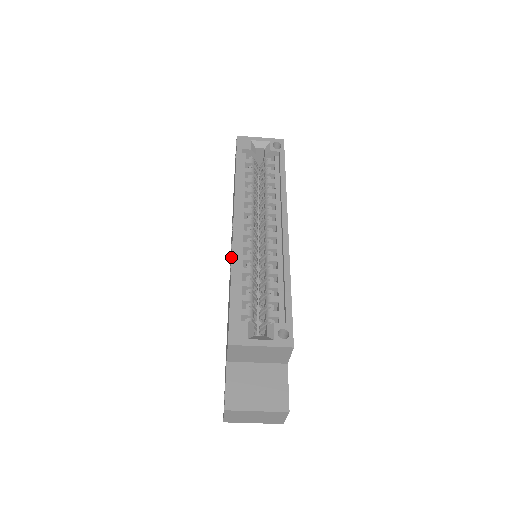
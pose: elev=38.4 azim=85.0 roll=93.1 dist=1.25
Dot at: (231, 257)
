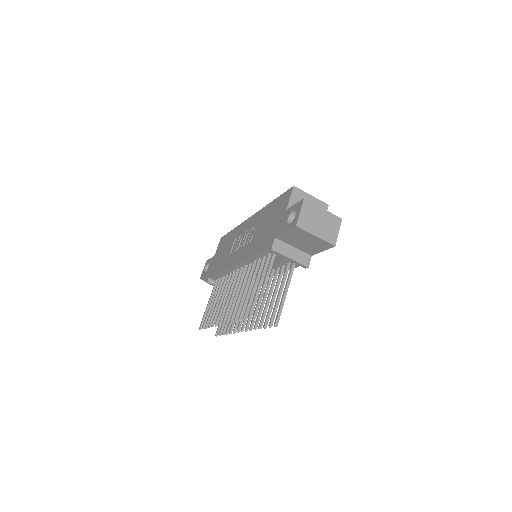
Dot at: (257, 218)
